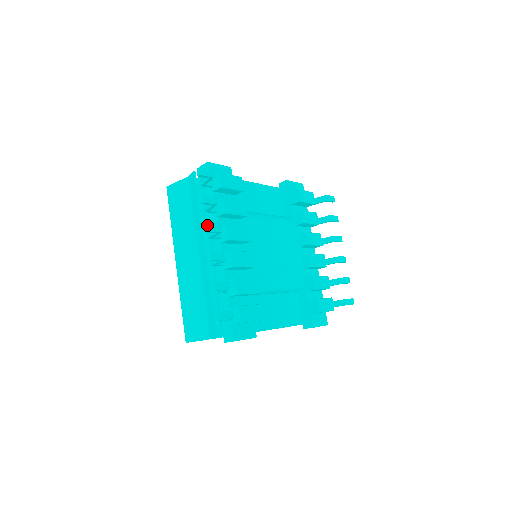
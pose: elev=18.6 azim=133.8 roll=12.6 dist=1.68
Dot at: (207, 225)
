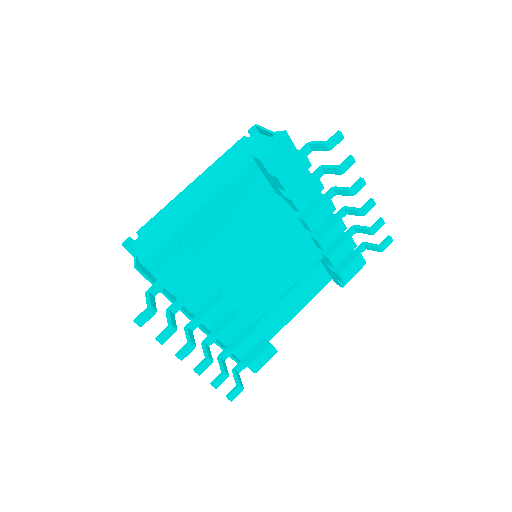
Dot at: (178, 357)
